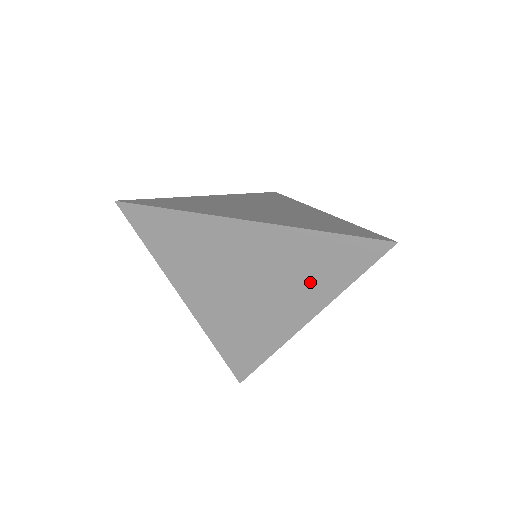
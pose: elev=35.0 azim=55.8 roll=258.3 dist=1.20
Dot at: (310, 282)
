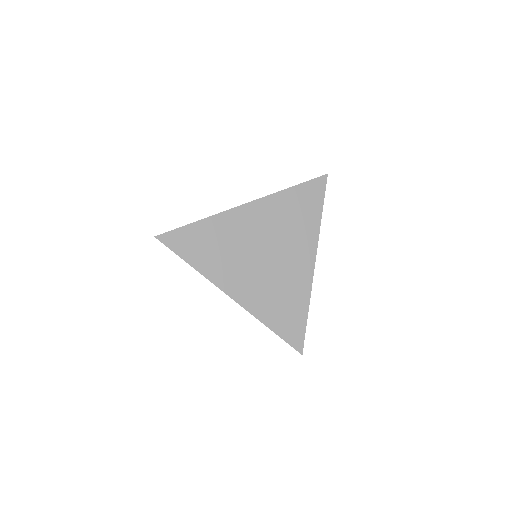
Dot at: occluded
